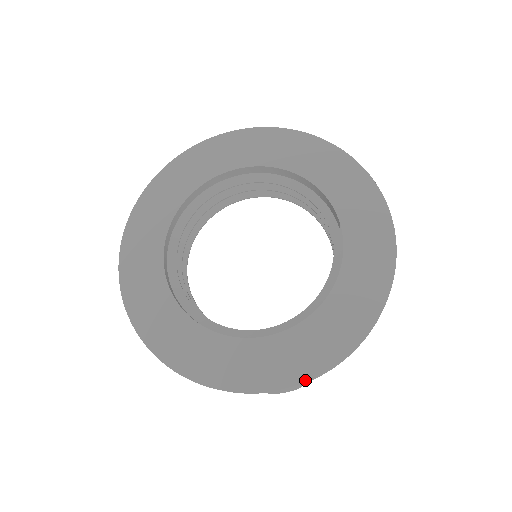
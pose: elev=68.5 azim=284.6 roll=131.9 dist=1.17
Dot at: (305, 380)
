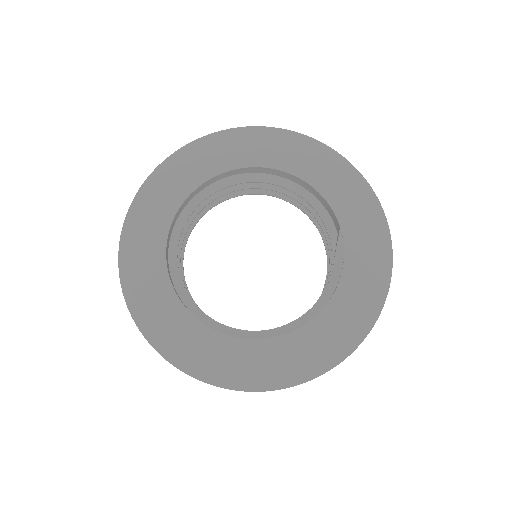
Dot at: (315, 376)
